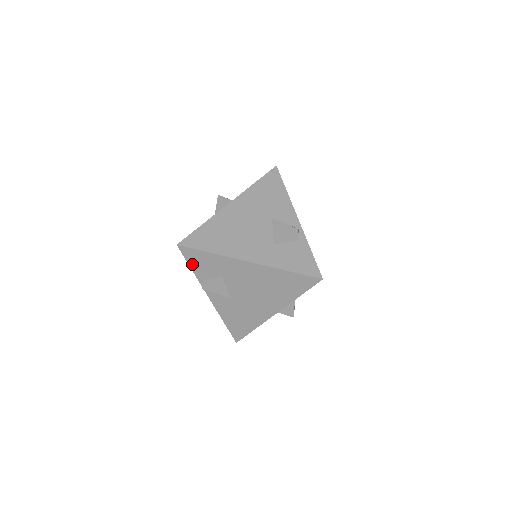
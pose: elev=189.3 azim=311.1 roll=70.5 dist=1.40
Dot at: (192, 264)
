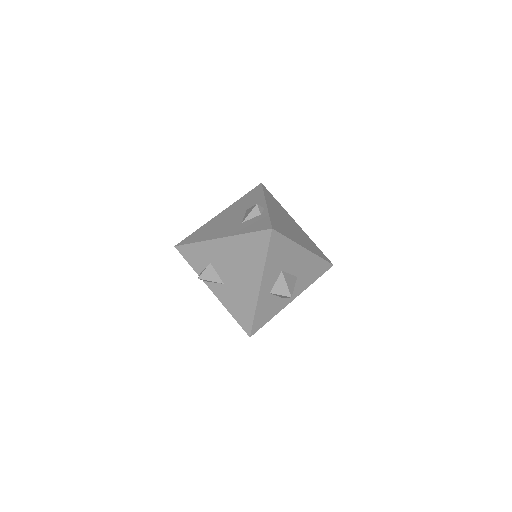
Dot at: (189, 260)
